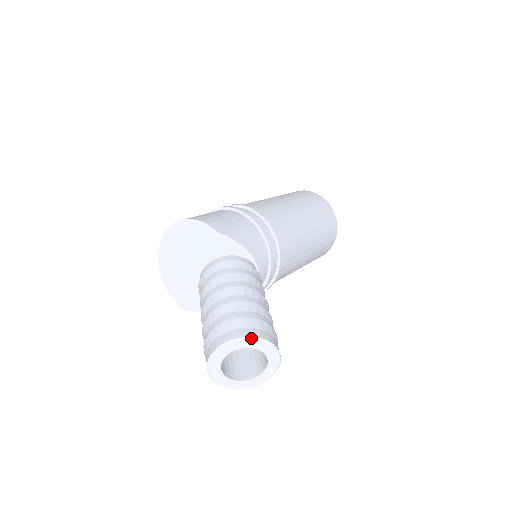
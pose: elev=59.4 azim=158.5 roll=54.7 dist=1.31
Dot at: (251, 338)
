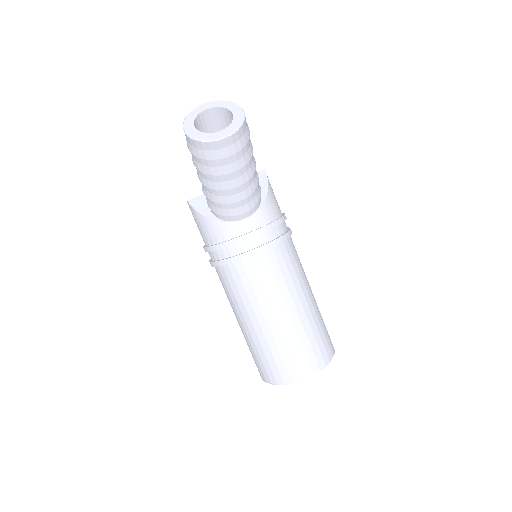
Dot at: (239, 106)
